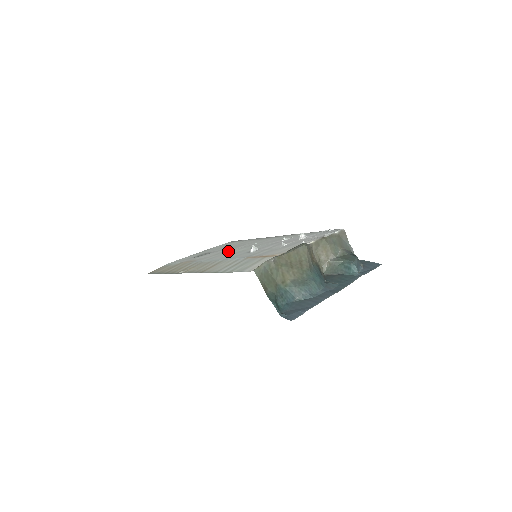
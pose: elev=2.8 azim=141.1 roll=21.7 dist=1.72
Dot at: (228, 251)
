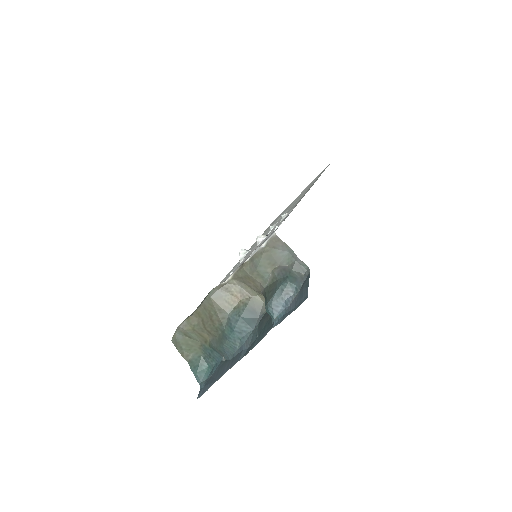
Dot at: occluded
